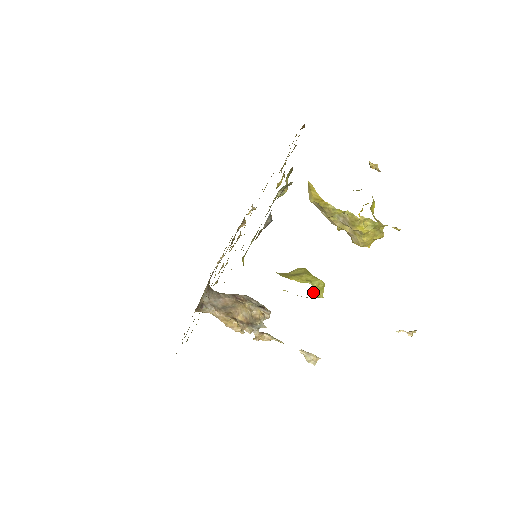
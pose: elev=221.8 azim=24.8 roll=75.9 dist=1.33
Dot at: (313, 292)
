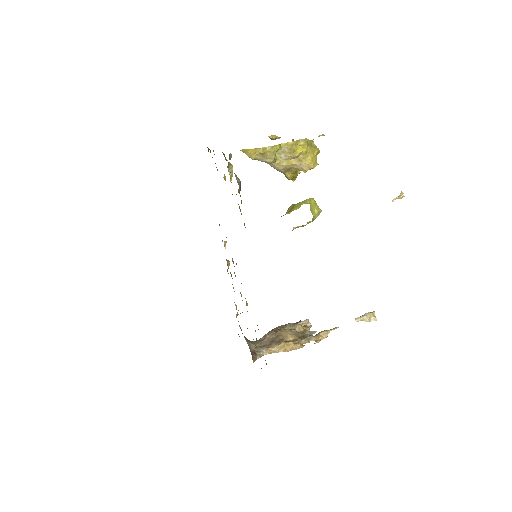
Dot at: (312, 210)
